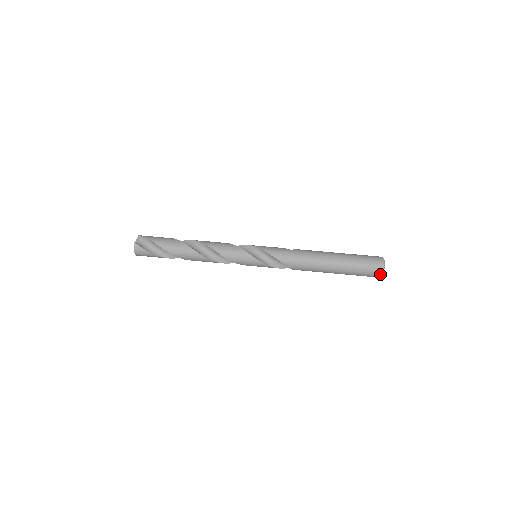
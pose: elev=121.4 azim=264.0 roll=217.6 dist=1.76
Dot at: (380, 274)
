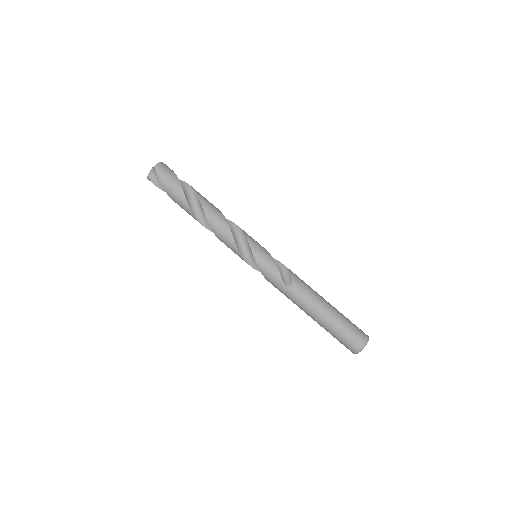
Dot at: occluded
